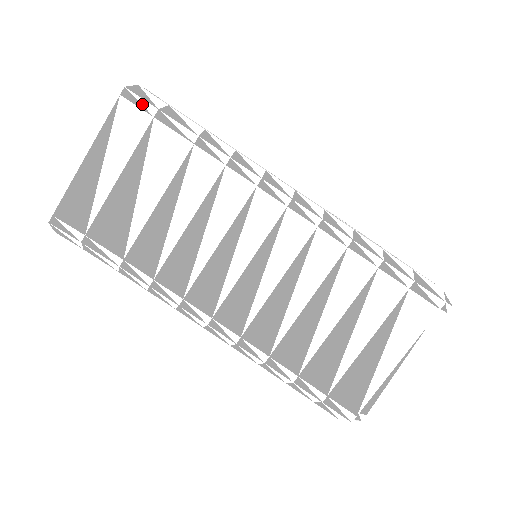
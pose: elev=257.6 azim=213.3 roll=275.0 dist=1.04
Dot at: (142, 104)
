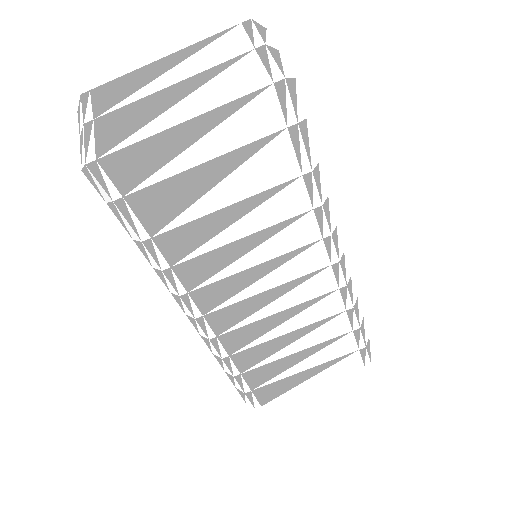
Dot at: (287, 108)
